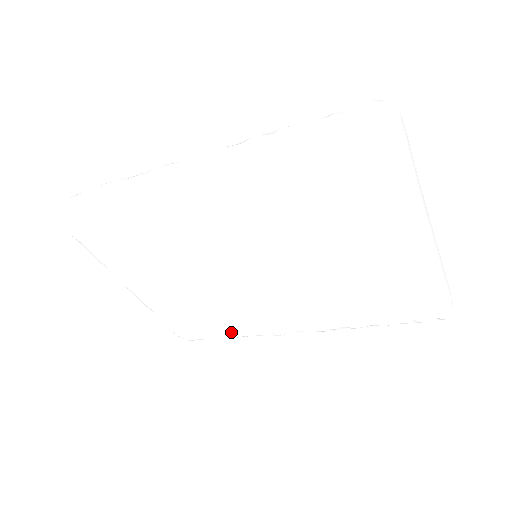
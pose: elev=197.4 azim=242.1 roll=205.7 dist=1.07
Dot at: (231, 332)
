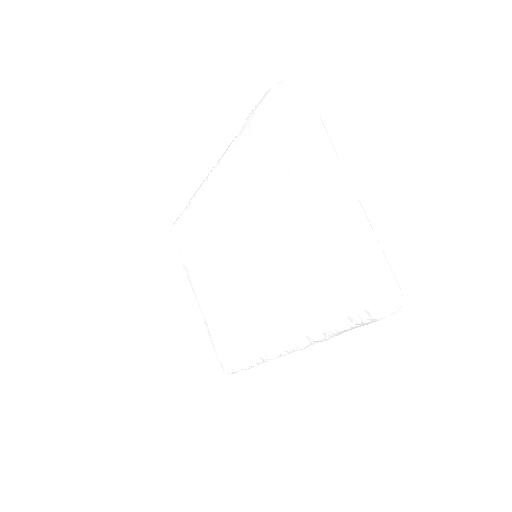
Dot at: (244, 354)
